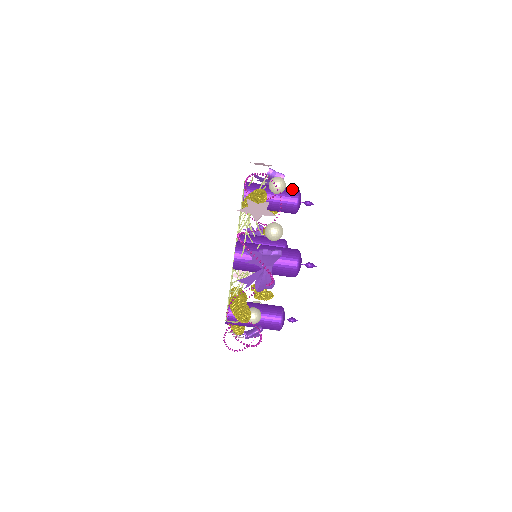
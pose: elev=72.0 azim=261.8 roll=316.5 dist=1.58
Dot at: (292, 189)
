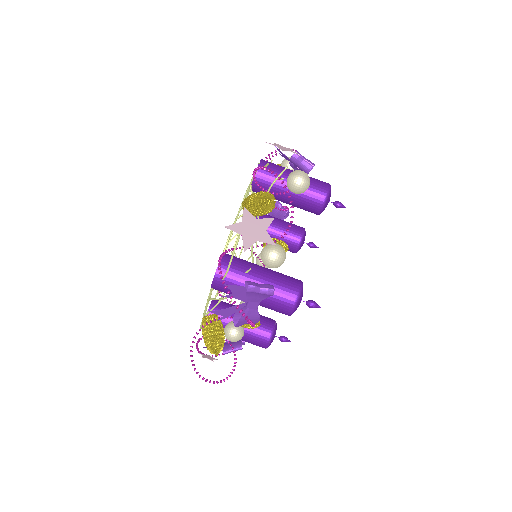
Dot at: (321, 183)
